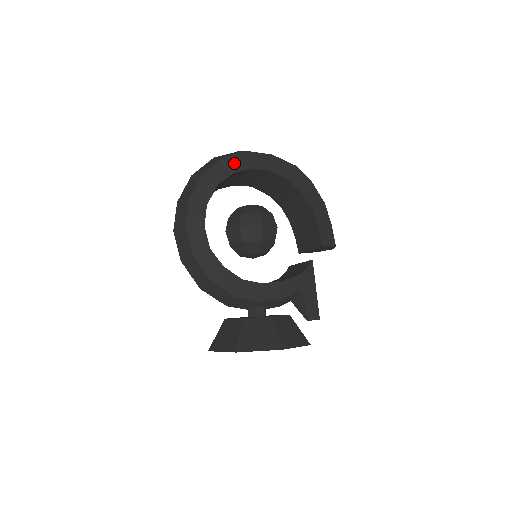
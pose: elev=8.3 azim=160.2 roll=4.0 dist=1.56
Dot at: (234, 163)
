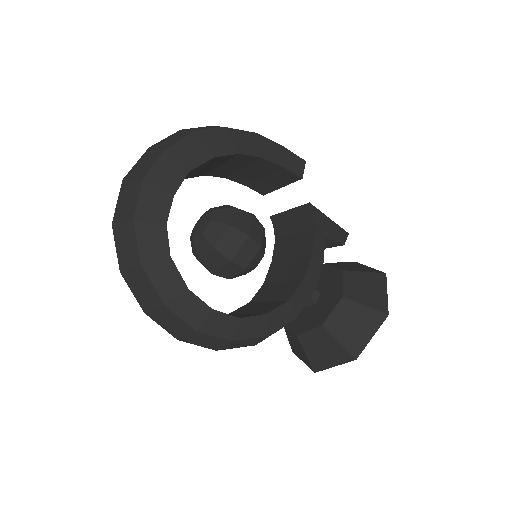
Dot at: (151, 213)
